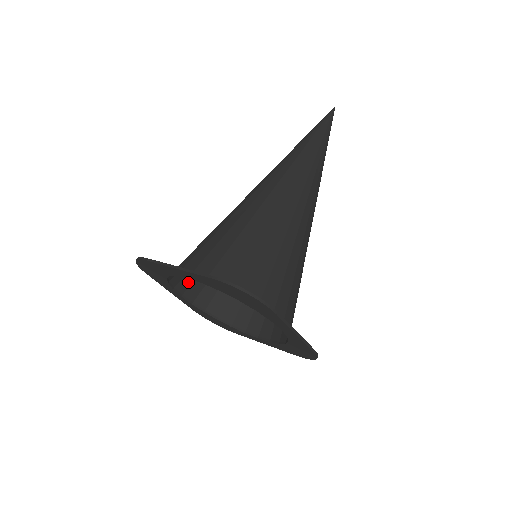
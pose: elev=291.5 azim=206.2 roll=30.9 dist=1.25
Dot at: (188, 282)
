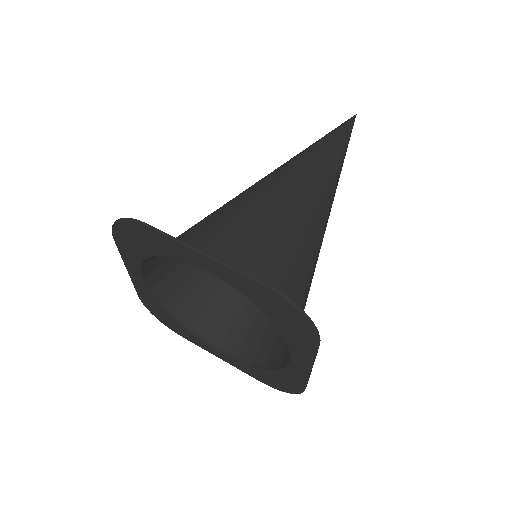
Dot at: (223, 332)
